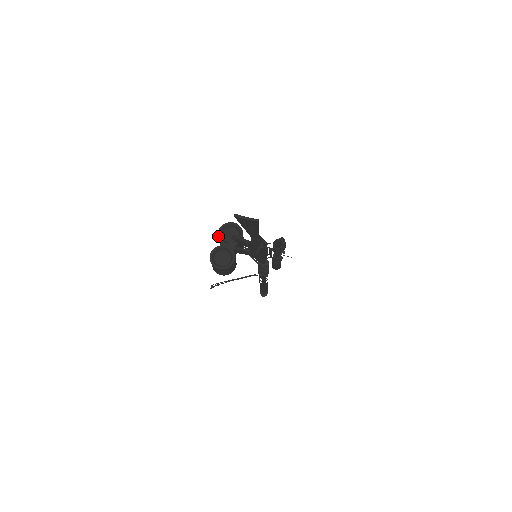
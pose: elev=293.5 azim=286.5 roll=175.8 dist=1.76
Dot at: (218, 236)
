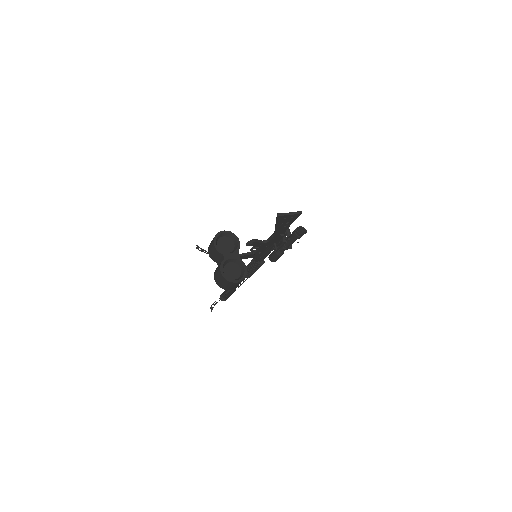
Dot at: (217, 250)
